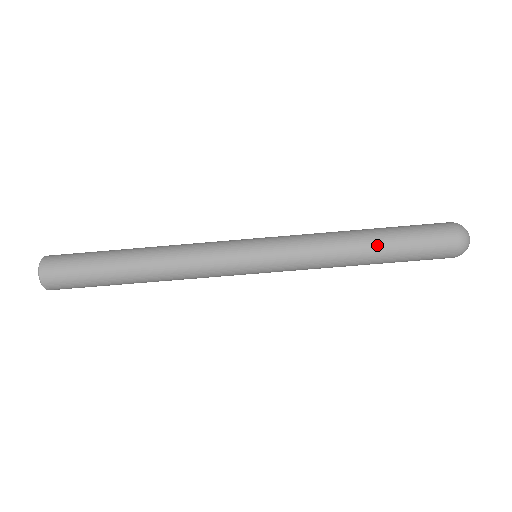
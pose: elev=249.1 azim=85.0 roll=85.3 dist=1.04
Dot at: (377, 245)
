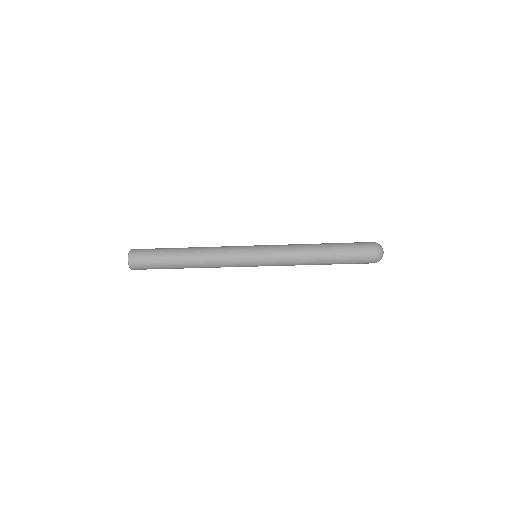
Dot at: (327, 263)
